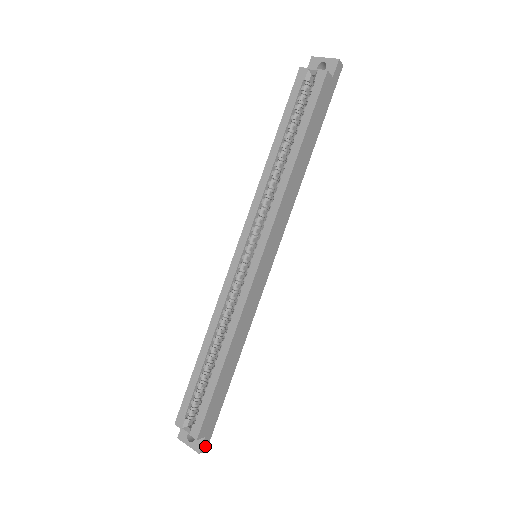
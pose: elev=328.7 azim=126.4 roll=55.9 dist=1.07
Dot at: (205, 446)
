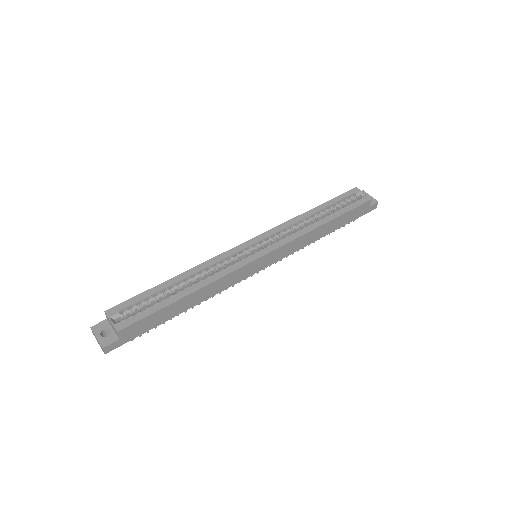
Dot at: (110, 348)
